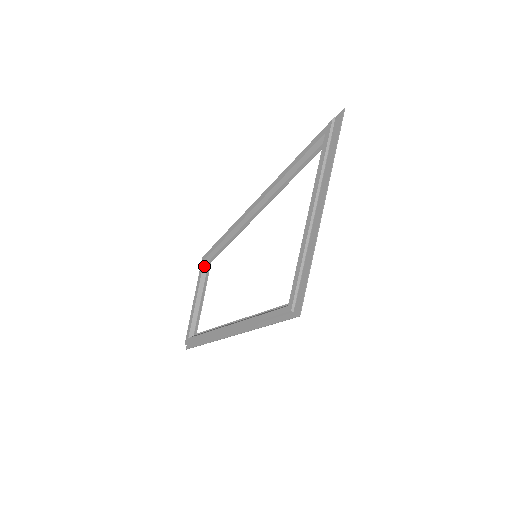
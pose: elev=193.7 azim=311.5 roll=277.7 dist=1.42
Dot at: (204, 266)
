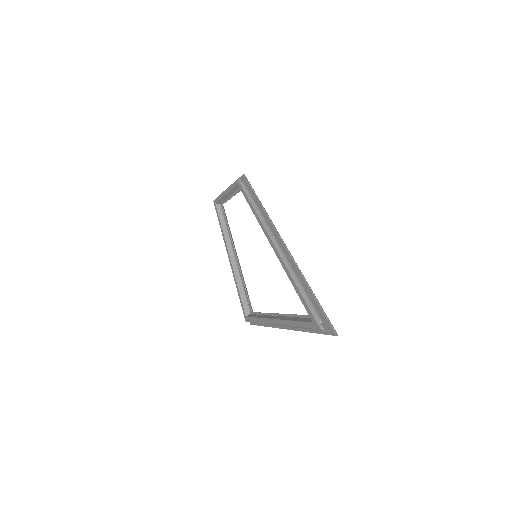
Dot at: (237, 186)
